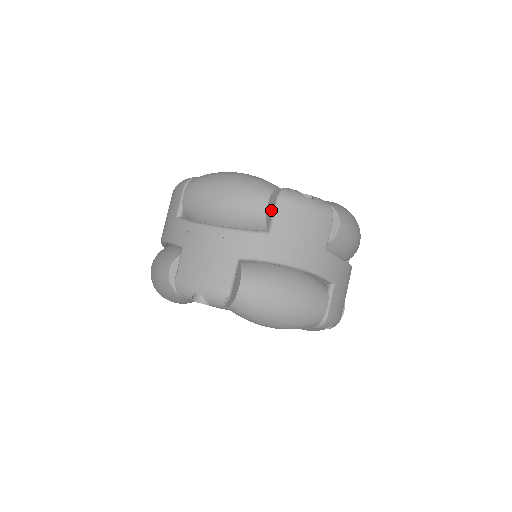
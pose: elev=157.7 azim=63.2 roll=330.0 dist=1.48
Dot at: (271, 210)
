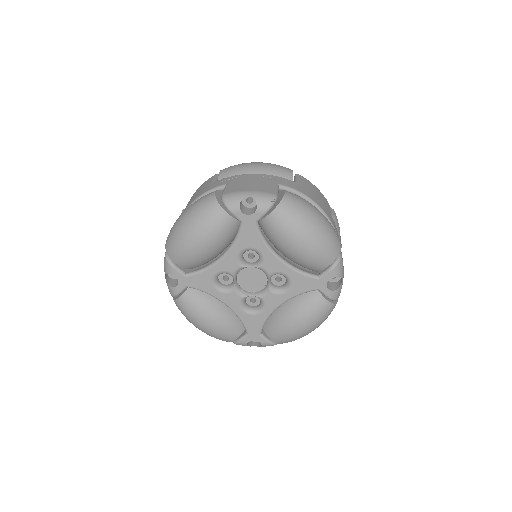
Dot at: occluded
